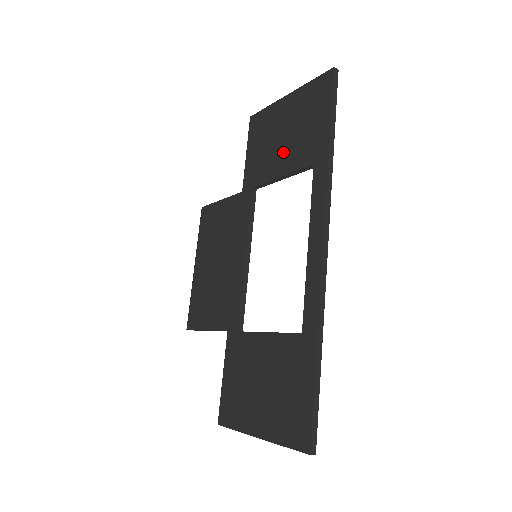
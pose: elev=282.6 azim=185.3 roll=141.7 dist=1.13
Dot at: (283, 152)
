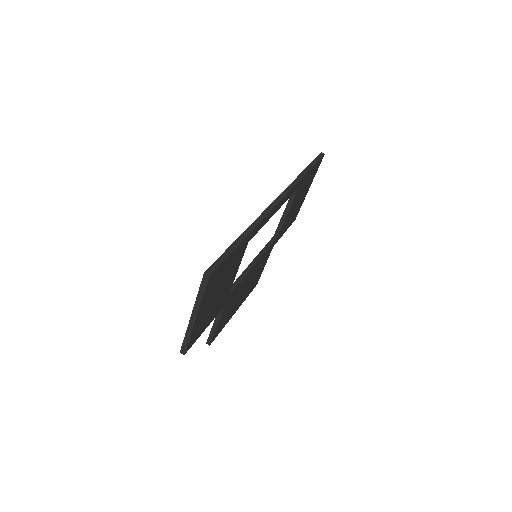
Dot at: occluded
